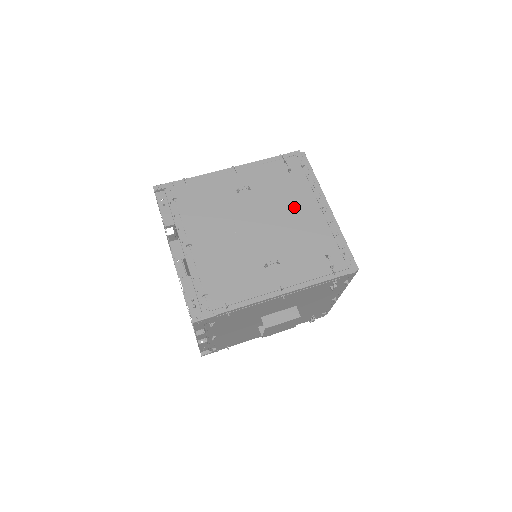
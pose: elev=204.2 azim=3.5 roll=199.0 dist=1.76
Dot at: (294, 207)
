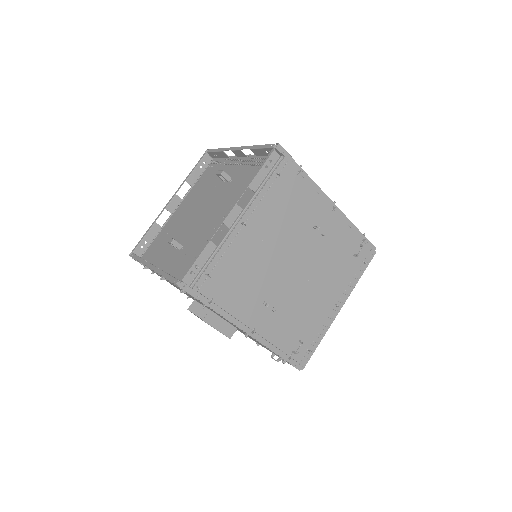
Dot at: (327, 284)
